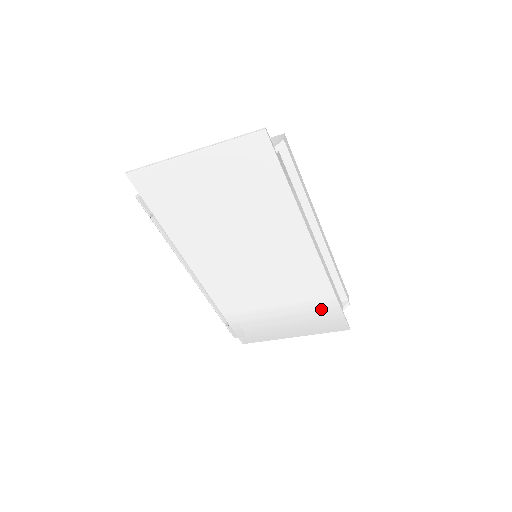
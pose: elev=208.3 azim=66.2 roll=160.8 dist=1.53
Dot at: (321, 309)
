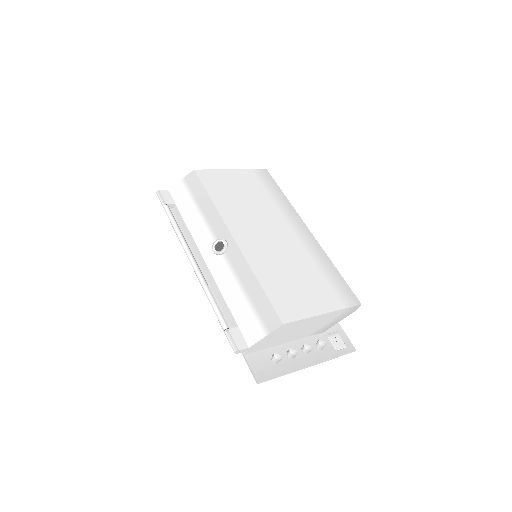
Dot at: occluded
